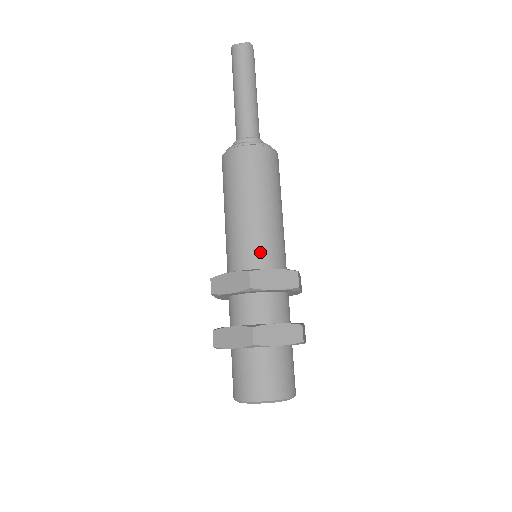
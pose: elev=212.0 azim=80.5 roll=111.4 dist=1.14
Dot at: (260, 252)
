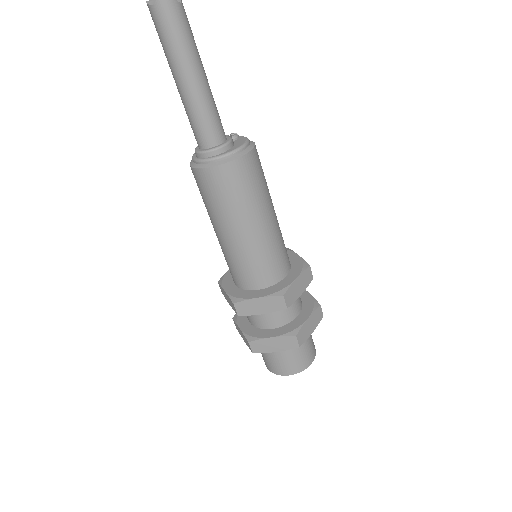
Dot at: (246, 275)
